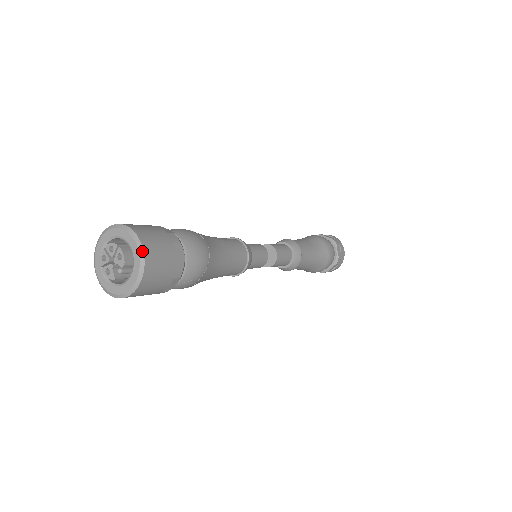
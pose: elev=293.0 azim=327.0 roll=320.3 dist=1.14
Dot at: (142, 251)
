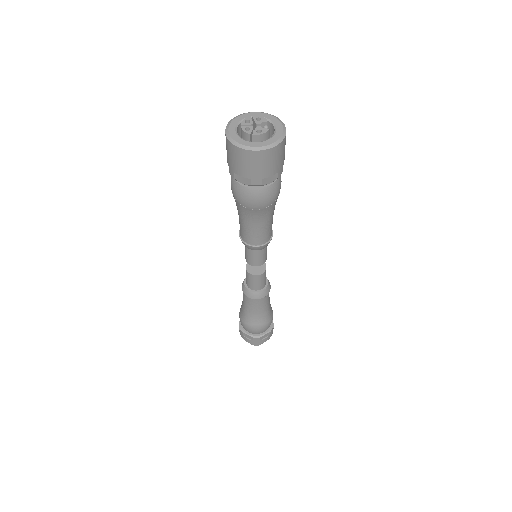
Dot at: (267, 113)
